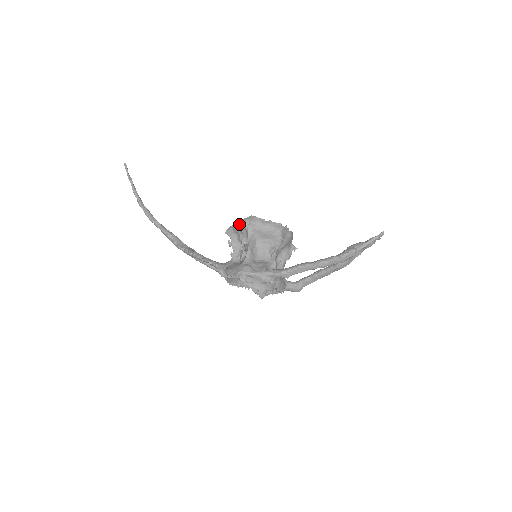
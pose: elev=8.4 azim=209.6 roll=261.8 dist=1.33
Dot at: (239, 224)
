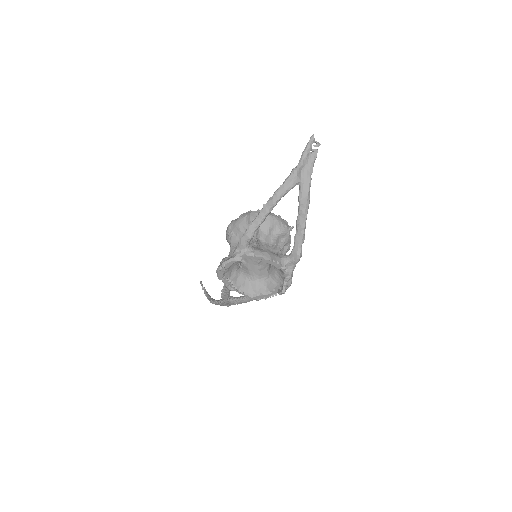
Dot at: (226, 238)
